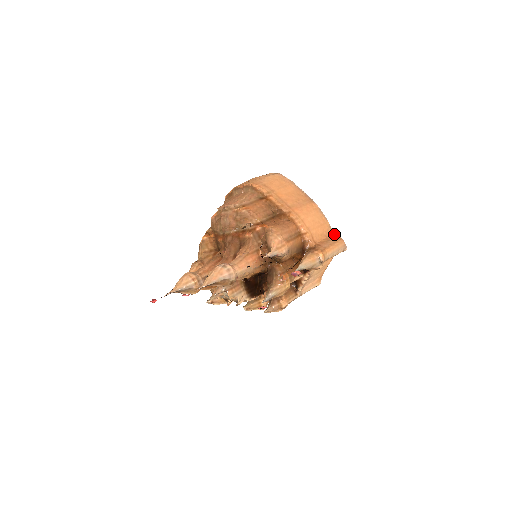
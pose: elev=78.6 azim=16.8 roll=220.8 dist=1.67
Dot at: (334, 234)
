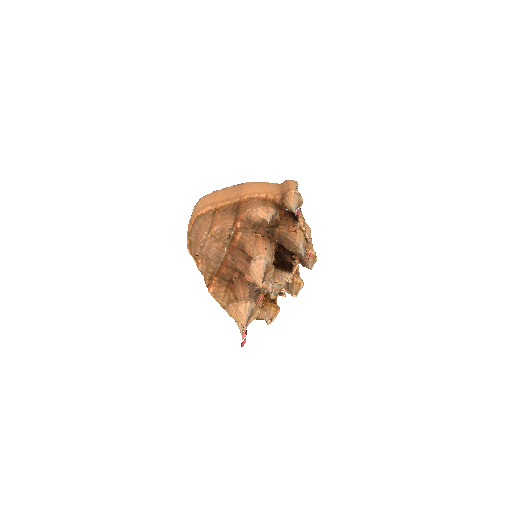
Dot at: (279, 184)
